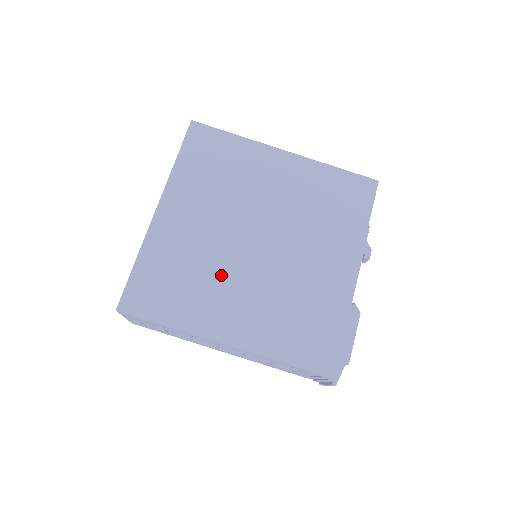
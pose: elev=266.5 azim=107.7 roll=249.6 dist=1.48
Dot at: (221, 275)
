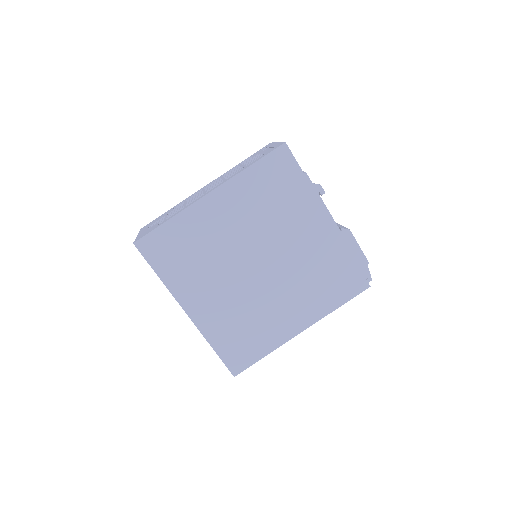
Dot at: (262, 305)
